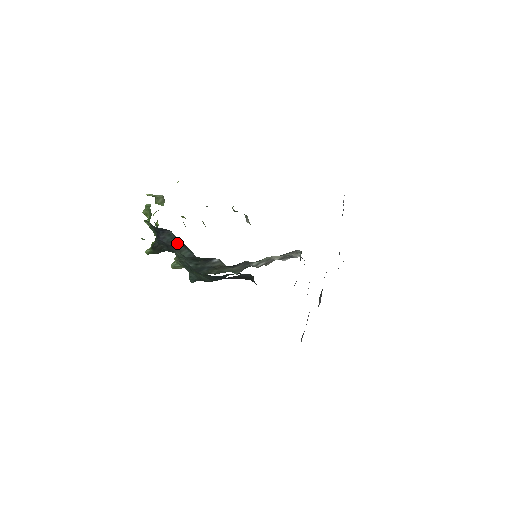
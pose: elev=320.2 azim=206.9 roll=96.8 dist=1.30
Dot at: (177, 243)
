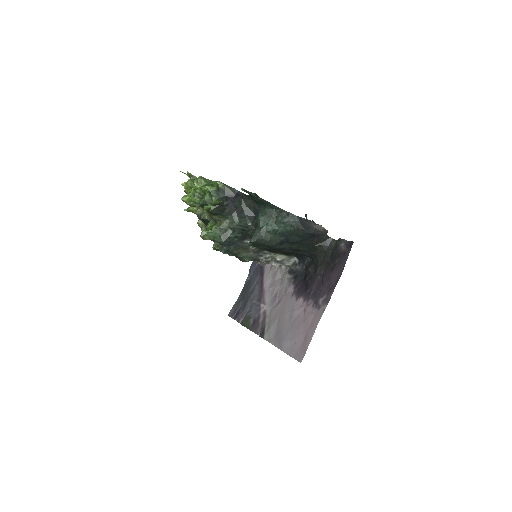
Dot at: (242, 210)
